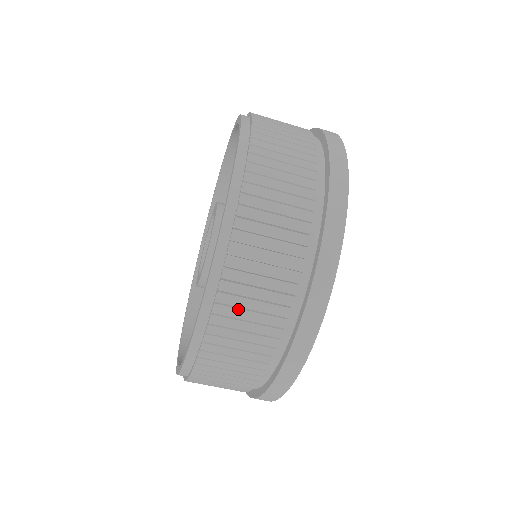
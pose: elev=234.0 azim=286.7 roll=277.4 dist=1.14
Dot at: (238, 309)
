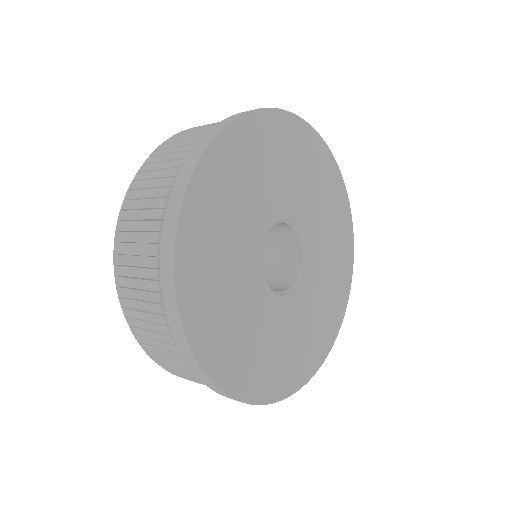
Dot at: (180, 375)
